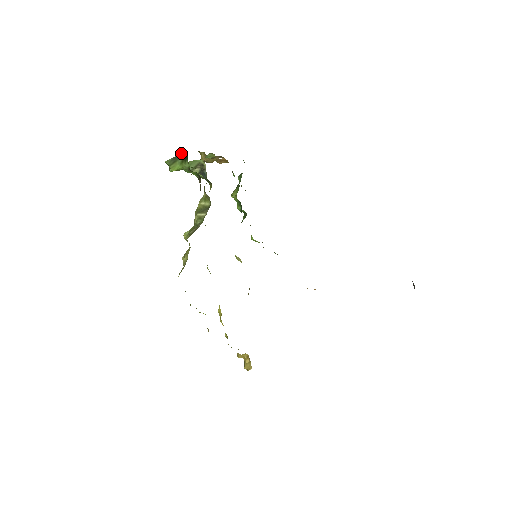
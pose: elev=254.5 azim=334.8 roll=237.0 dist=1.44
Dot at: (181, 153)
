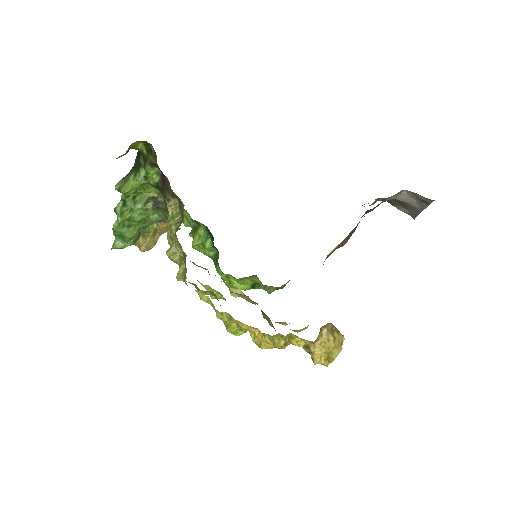
Dot at: occluded
